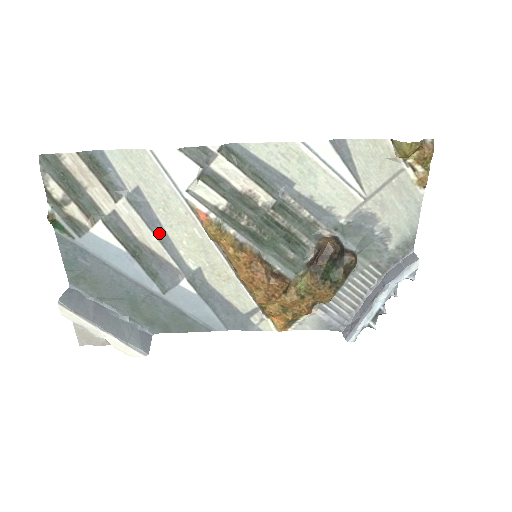
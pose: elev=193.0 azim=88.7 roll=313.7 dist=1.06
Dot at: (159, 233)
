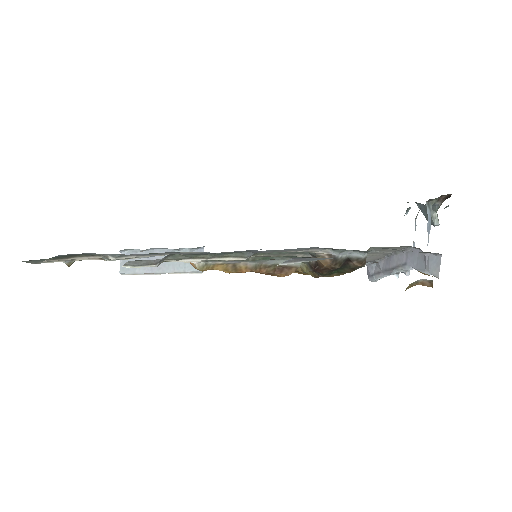
Dot at: (158, 253)
